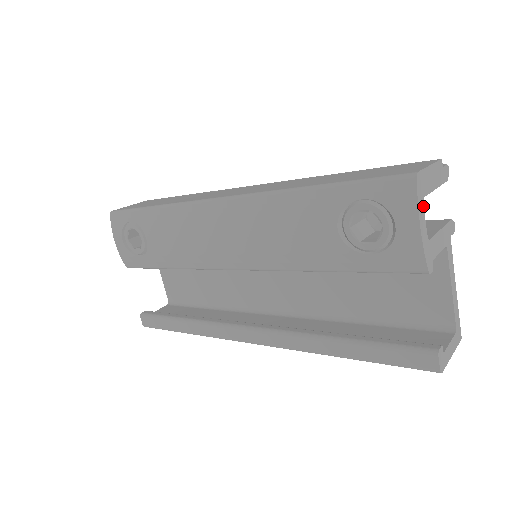
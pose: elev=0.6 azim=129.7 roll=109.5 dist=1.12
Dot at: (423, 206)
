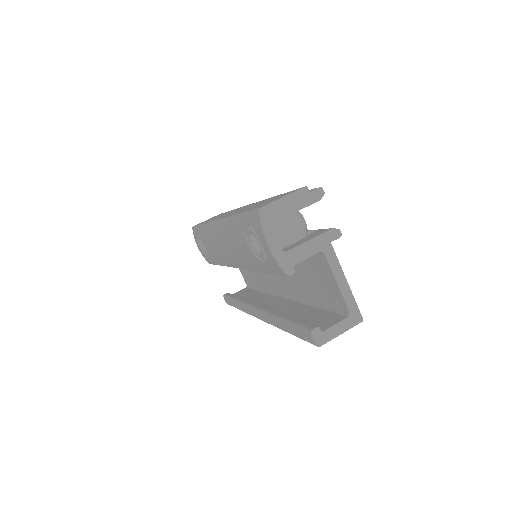
Dot at: (272, 229)
